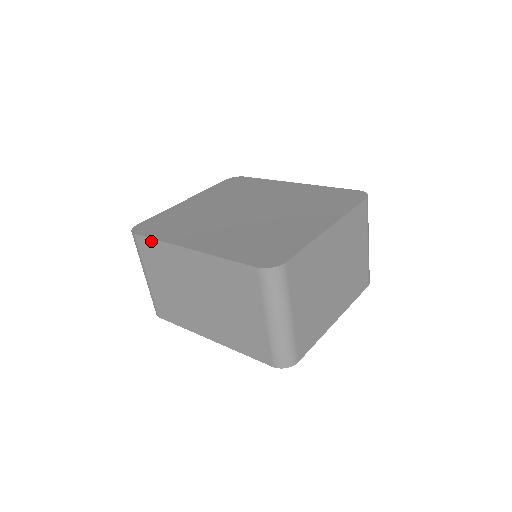
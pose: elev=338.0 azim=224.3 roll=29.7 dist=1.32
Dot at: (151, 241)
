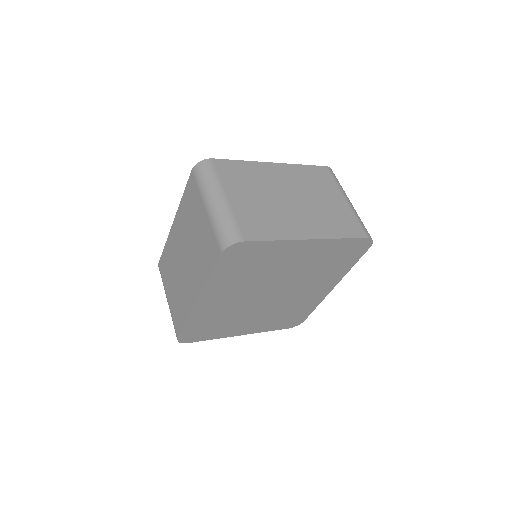
Dot at: (163, 253)
